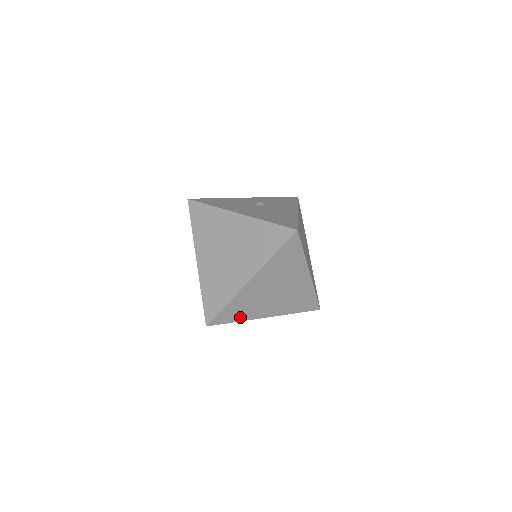
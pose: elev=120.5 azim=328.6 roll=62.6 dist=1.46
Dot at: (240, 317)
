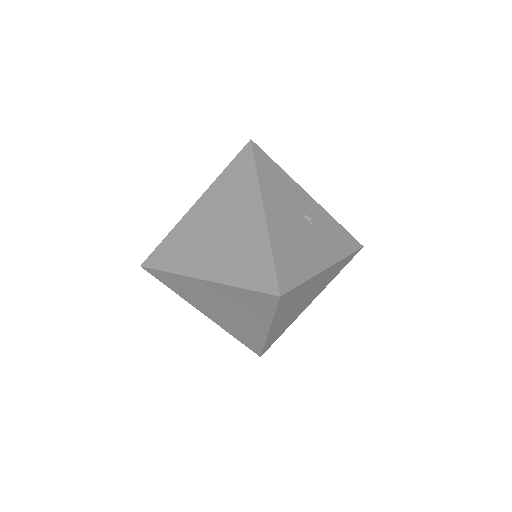
Dot at: (178, 290)
